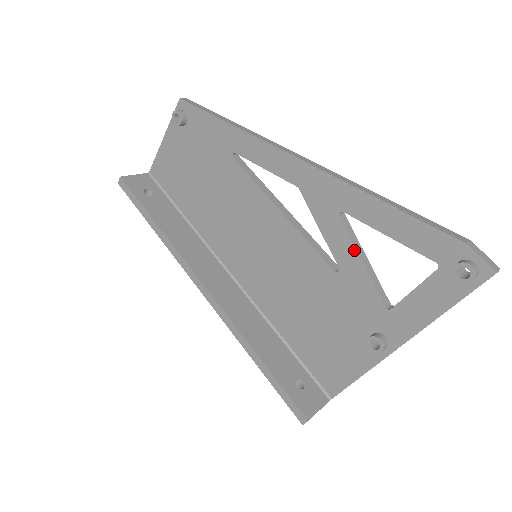
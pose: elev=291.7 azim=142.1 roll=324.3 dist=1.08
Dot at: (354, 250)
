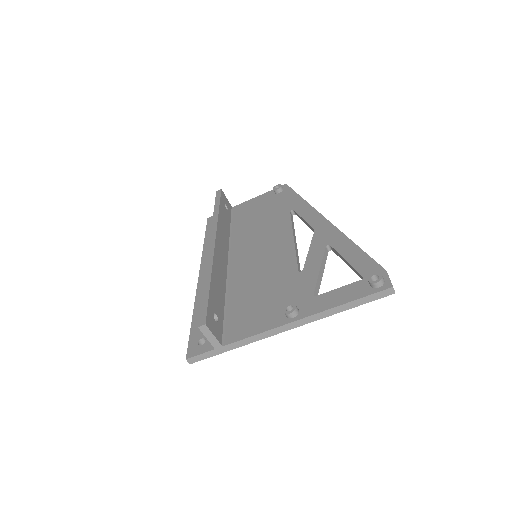
Dot at: (320, 263)
